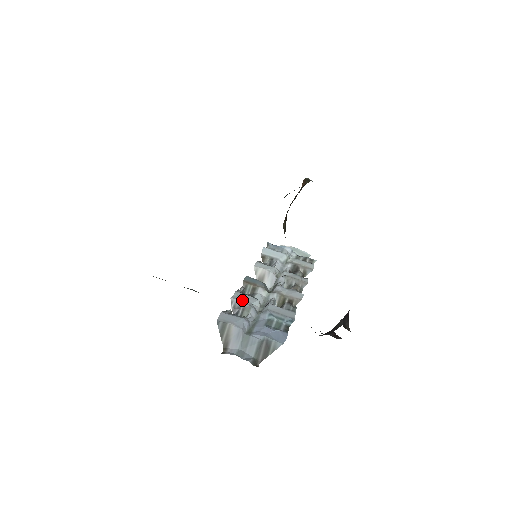
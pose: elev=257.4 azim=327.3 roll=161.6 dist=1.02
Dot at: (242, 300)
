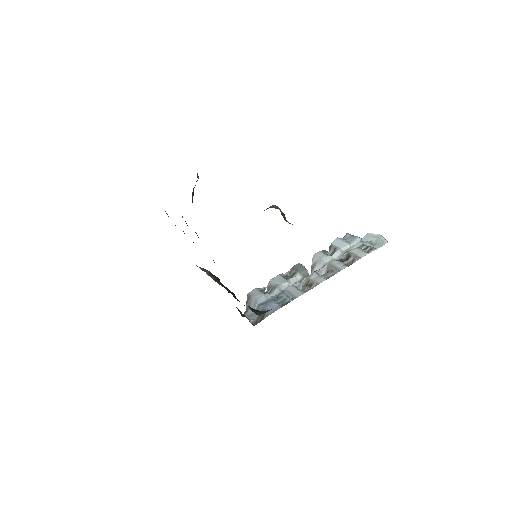
Dot at: (276, 281)
